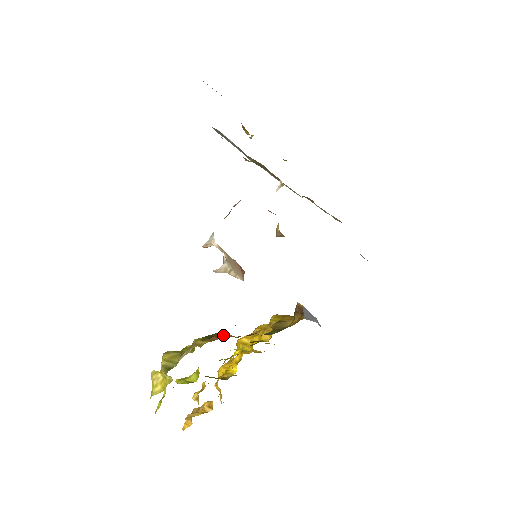
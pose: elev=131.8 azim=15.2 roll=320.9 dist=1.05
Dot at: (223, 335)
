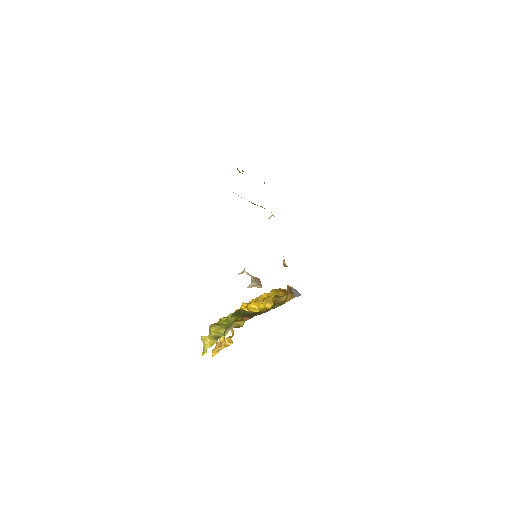
Dot at: (246, 312)
